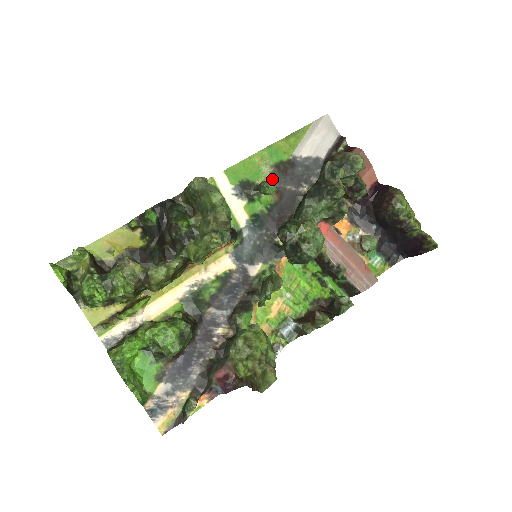
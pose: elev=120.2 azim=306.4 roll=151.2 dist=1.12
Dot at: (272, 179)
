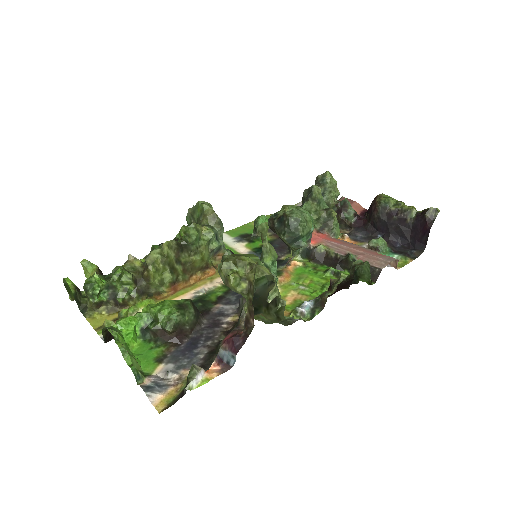
Dot at: (269, 230)
